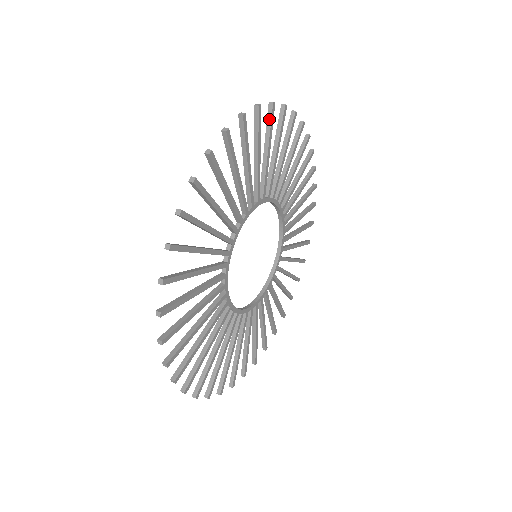
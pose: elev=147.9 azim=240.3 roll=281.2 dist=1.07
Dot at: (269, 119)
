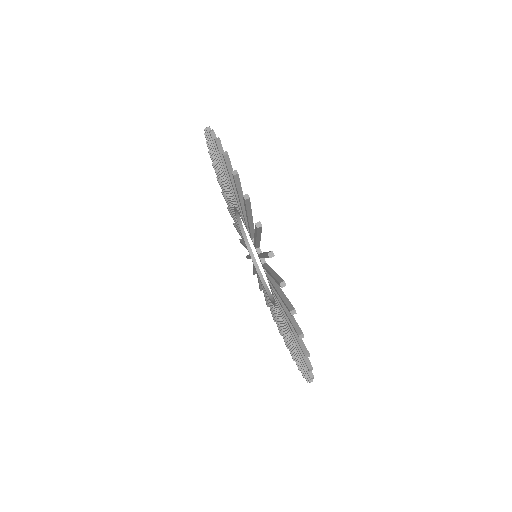
Dot at: occluded
